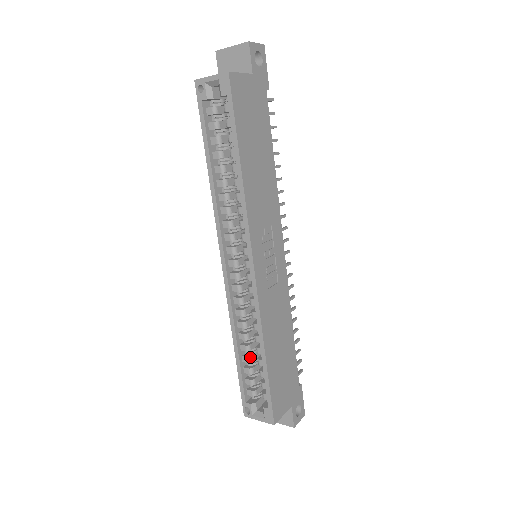
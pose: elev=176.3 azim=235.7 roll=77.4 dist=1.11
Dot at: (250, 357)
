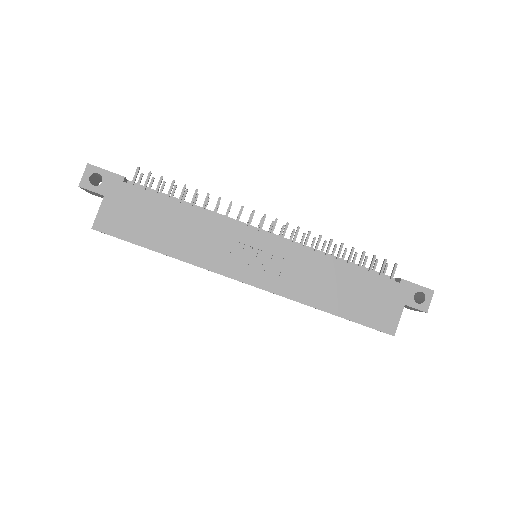
Dot at: occluded
